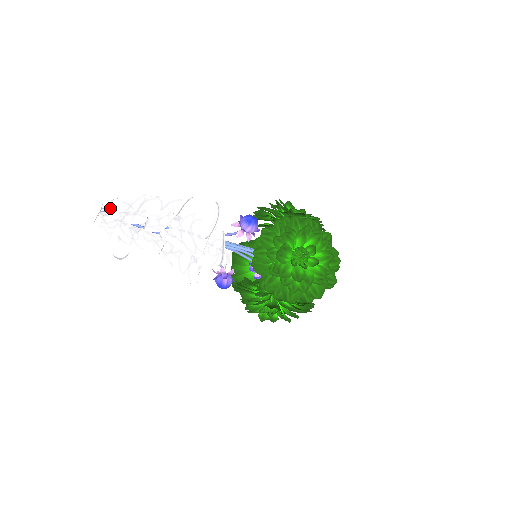
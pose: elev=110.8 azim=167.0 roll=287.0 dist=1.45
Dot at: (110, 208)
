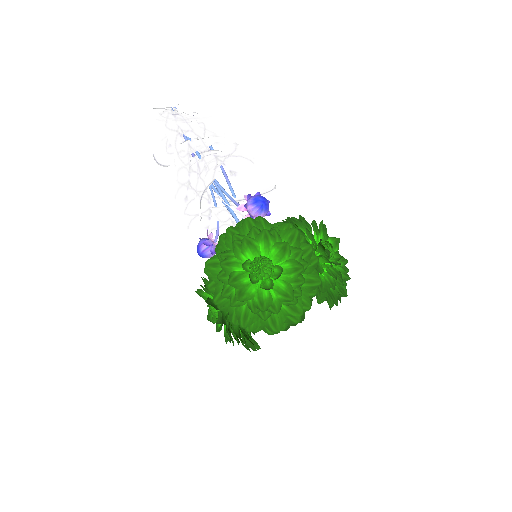
Dot at: (181, 111)
